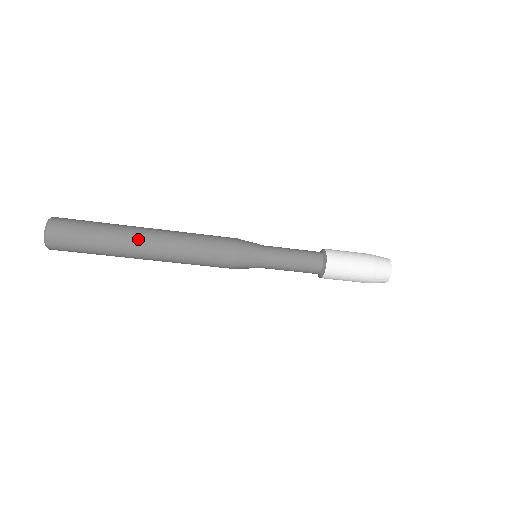
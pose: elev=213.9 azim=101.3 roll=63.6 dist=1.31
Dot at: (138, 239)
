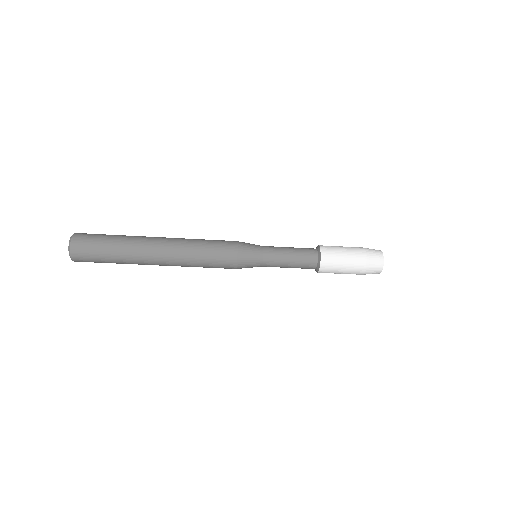
Dot at: (148, 252)
